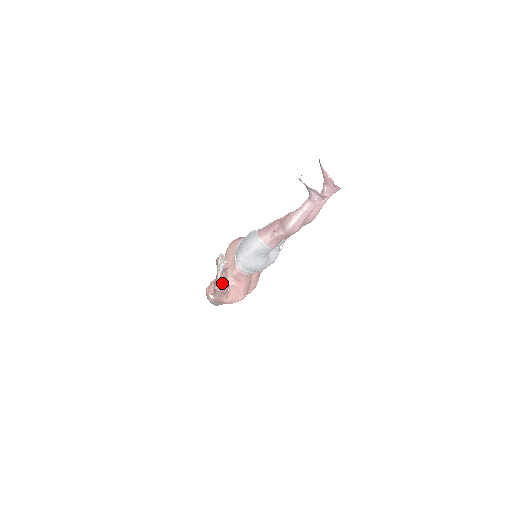
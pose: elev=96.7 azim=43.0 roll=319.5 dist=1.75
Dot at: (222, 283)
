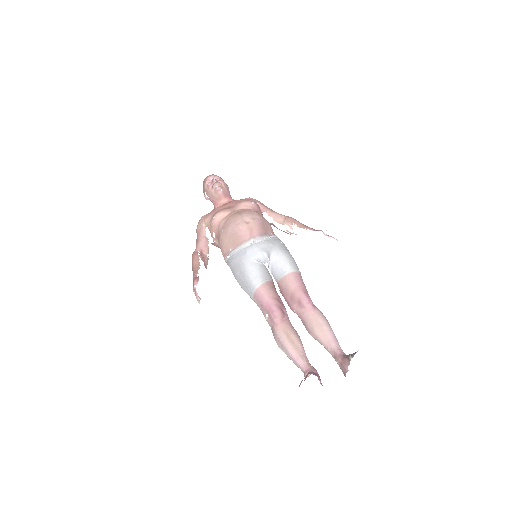
Dot at: occluded
